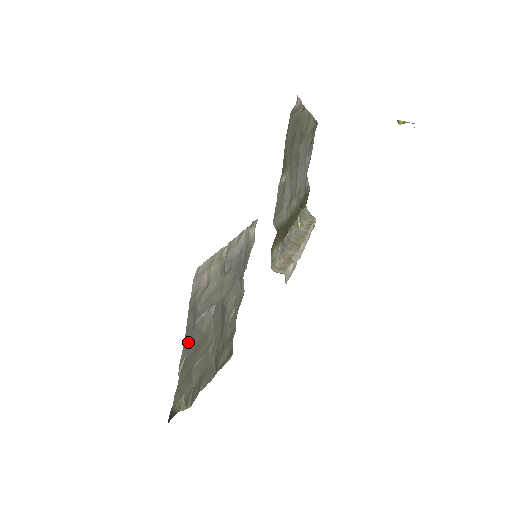
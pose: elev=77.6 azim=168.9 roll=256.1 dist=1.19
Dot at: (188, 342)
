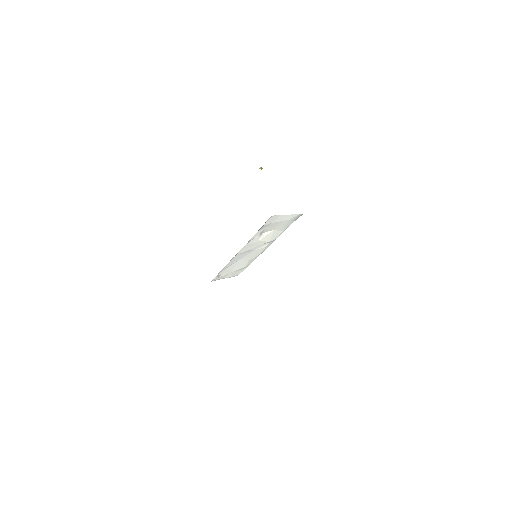
Dot at: occluded
